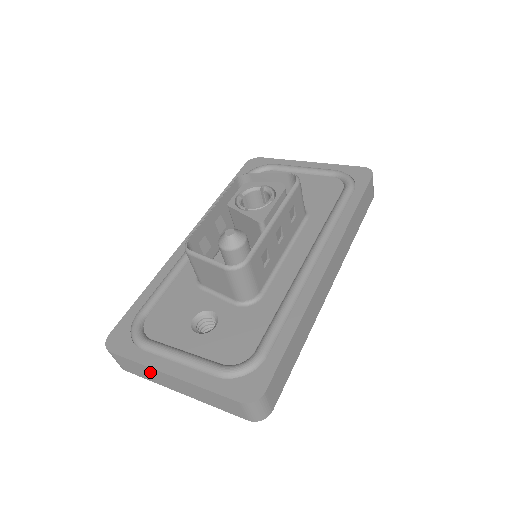
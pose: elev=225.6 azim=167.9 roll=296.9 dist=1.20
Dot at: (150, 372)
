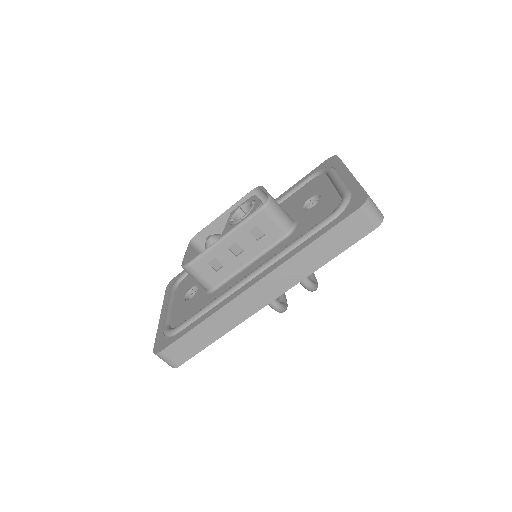
Dot at: occluded
